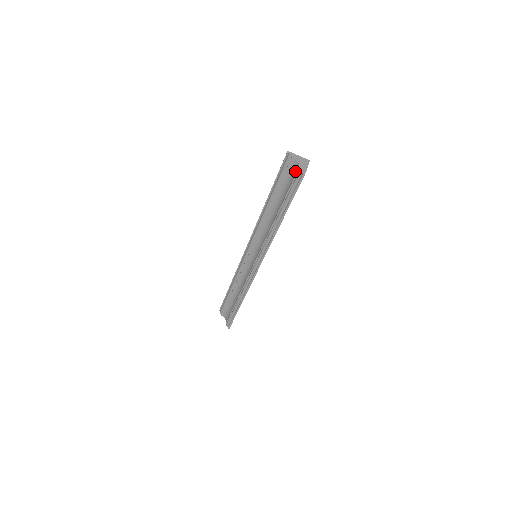
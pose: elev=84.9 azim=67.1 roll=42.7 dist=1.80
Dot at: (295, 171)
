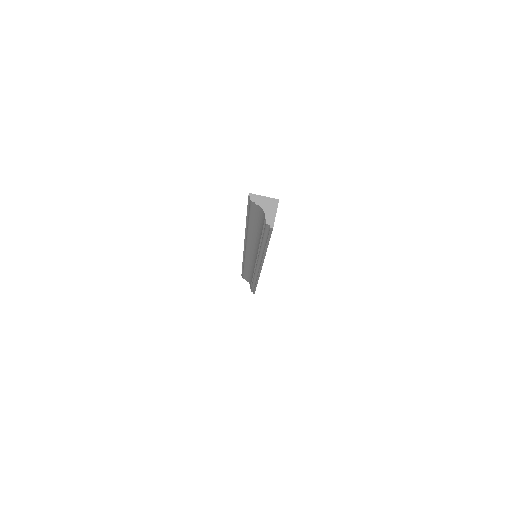
Dot at: (263, 217)
